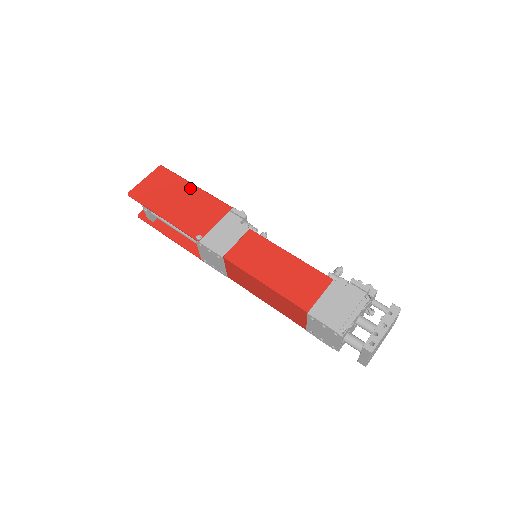
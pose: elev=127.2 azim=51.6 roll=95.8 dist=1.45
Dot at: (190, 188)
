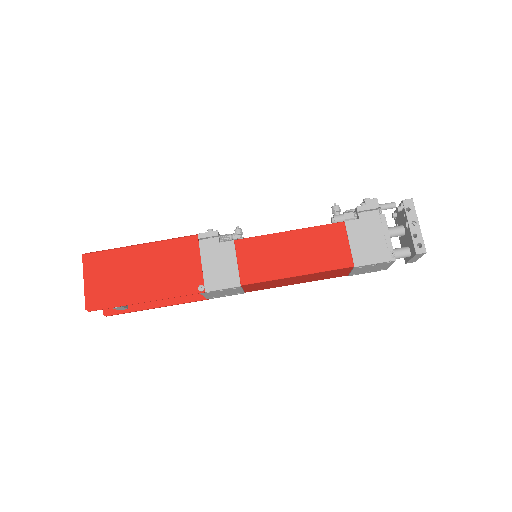
Dot at: (138, 251)
